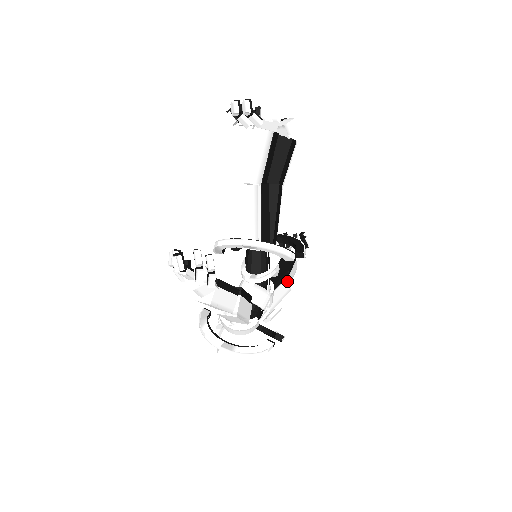
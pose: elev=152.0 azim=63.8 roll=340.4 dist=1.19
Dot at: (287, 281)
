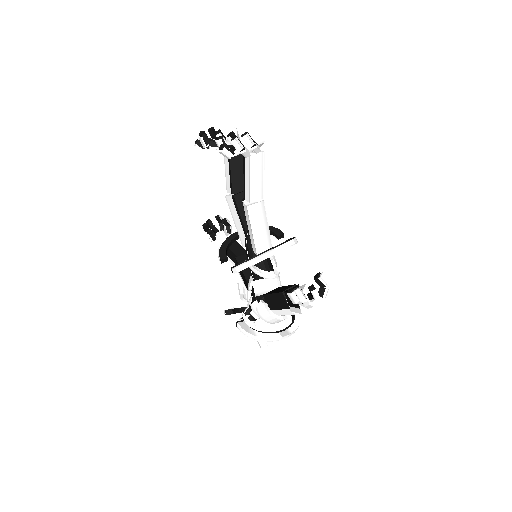
Dot at: occluded
